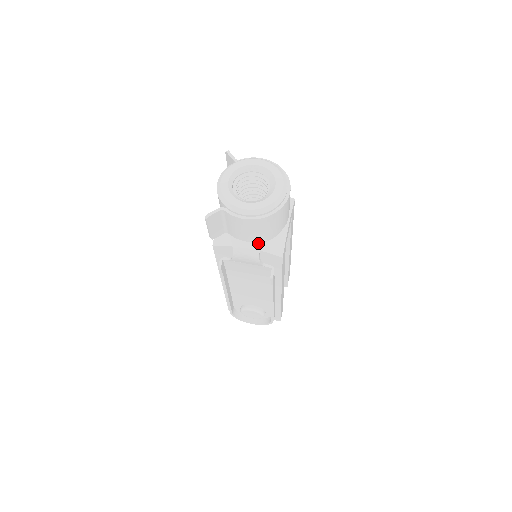
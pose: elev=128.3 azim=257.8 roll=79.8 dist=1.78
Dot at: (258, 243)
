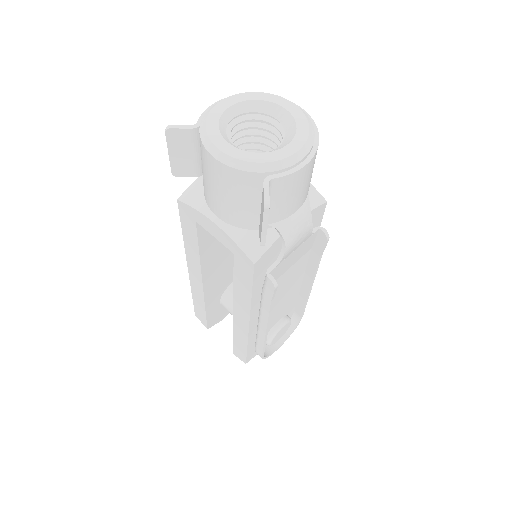
Dot at: (305, 203)
